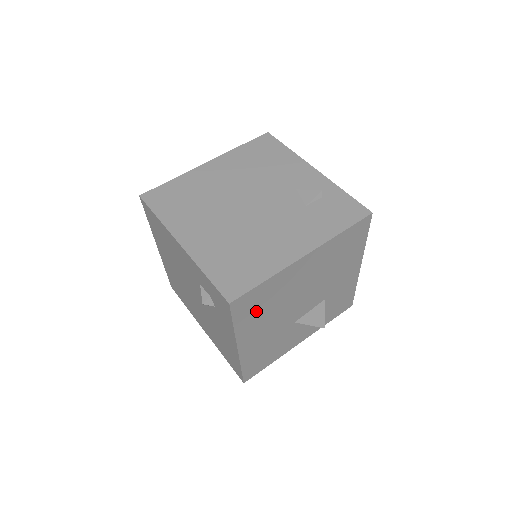
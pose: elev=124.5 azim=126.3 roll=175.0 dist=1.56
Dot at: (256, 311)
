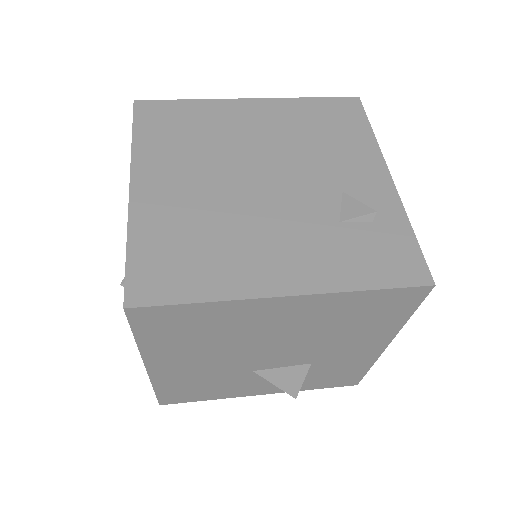
Dot at: (180, 335)
